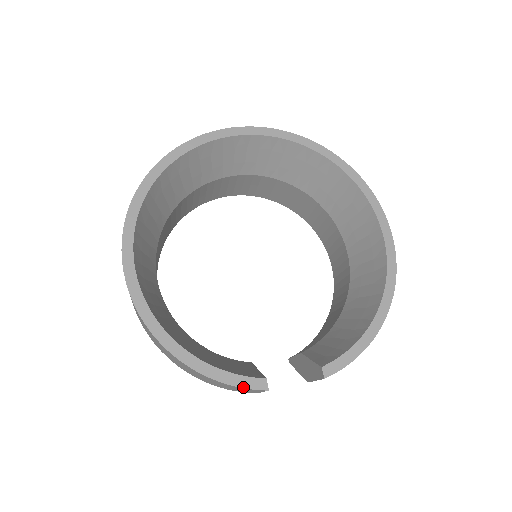
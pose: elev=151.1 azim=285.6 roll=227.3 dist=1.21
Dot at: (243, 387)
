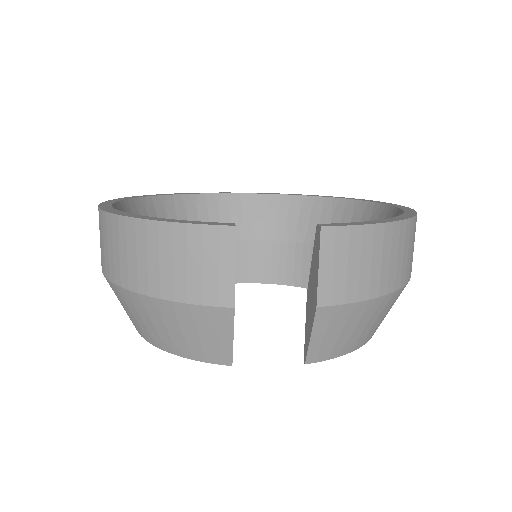
Dot at: (200, 224)
